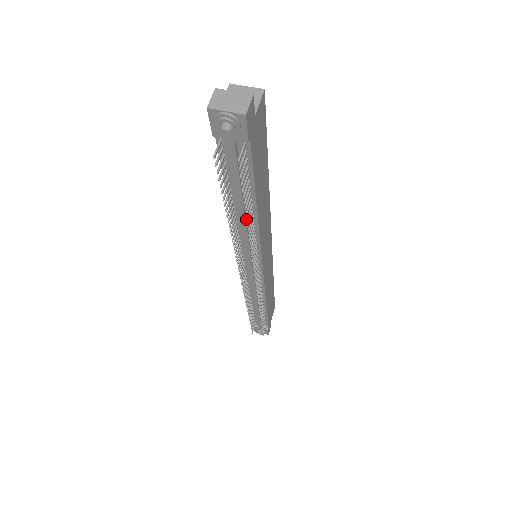
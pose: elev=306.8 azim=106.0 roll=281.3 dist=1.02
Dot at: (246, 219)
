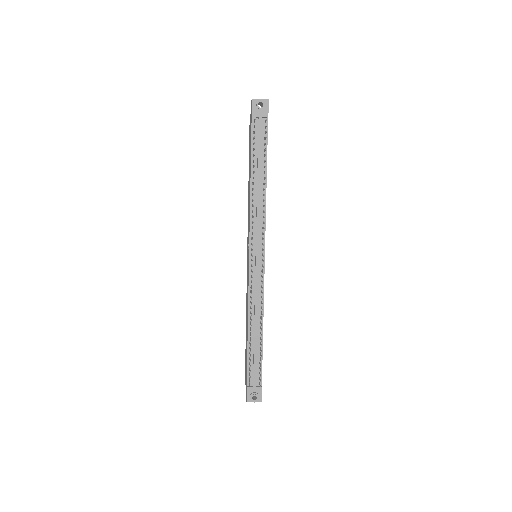
Dot at: occluded
